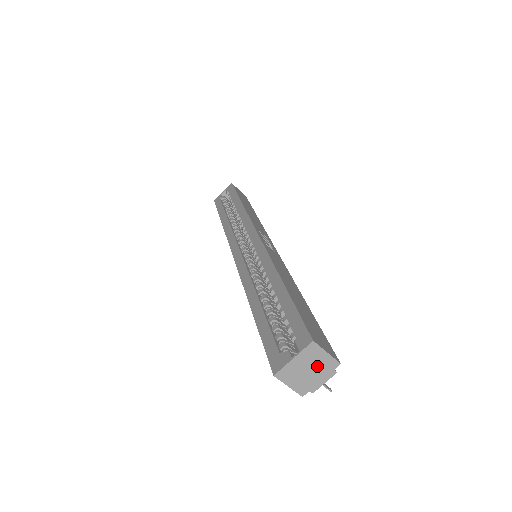
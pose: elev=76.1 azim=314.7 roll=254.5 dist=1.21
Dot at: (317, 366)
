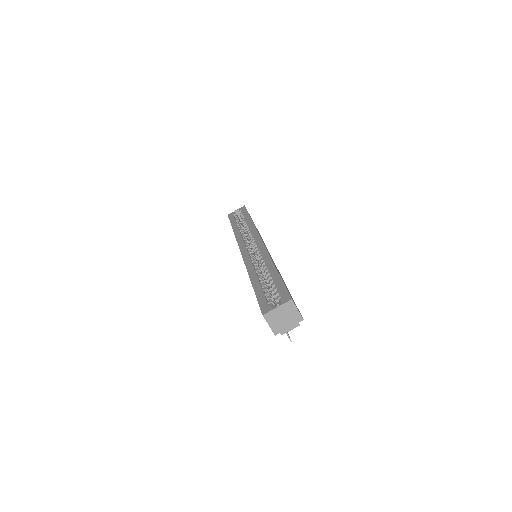
Dot at: (290, 317)
